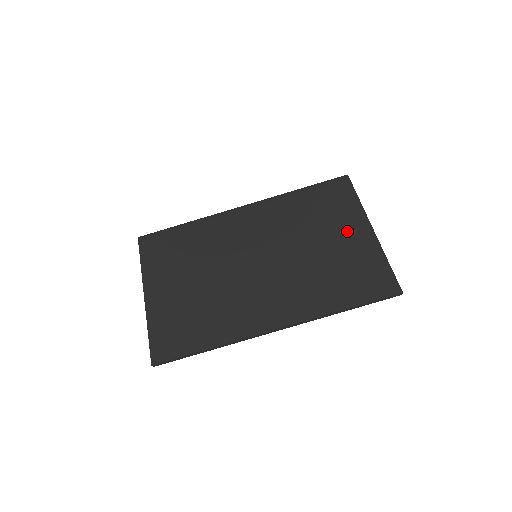
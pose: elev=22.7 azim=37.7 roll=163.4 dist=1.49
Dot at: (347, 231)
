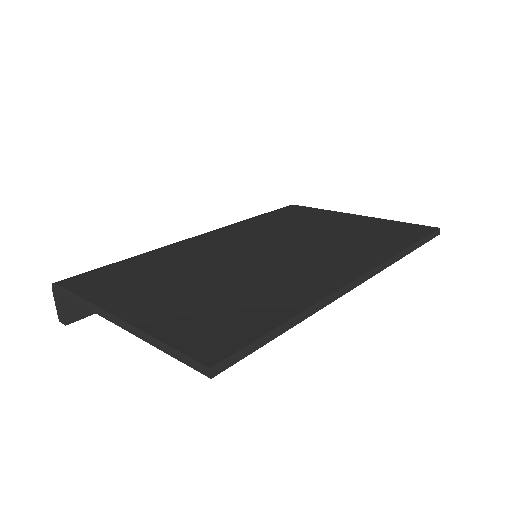
Dot at: (336, 220)
